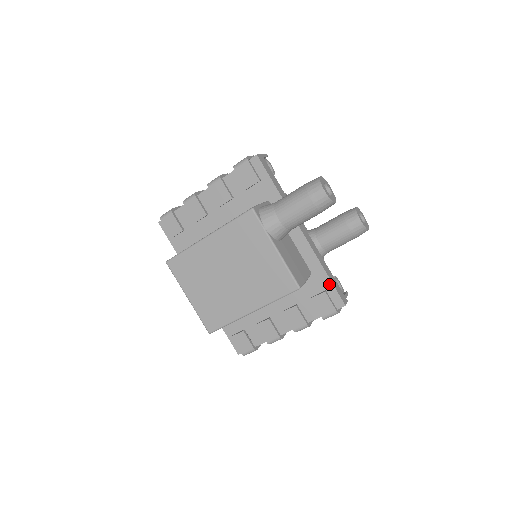
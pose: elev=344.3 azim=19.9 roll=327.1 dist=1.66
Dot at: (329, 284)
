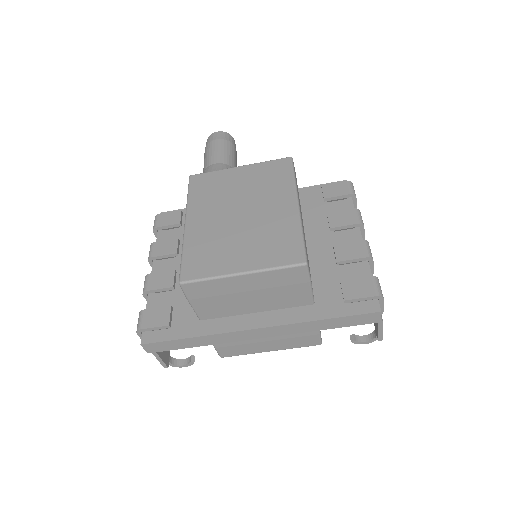
Dot at: (317, 188)
